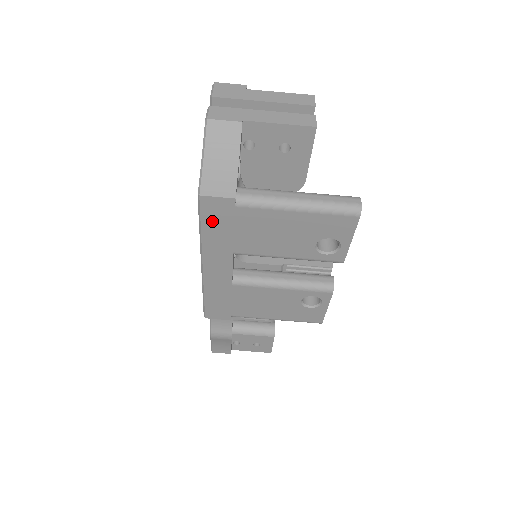
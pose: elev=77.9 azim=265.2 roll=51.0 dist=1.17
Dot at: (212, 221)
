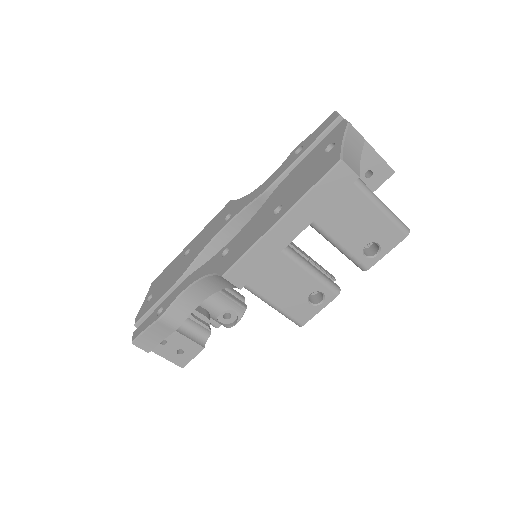
Dot at: (328, 185)
